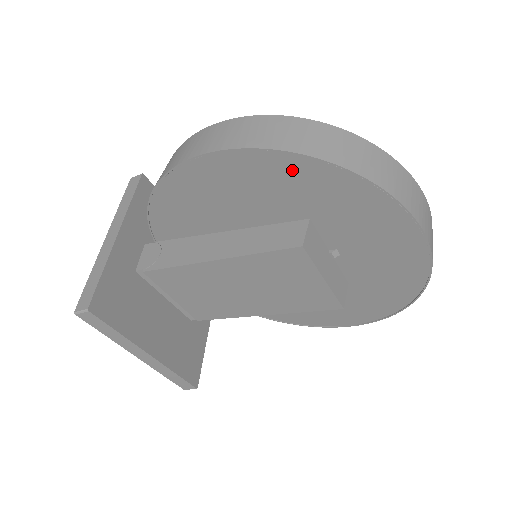
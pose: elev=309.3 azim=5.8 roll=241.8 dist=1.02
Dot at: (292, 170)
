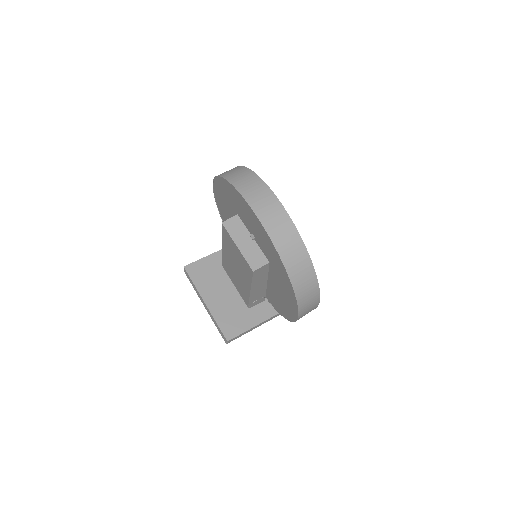
Dot at: (221, 186)
